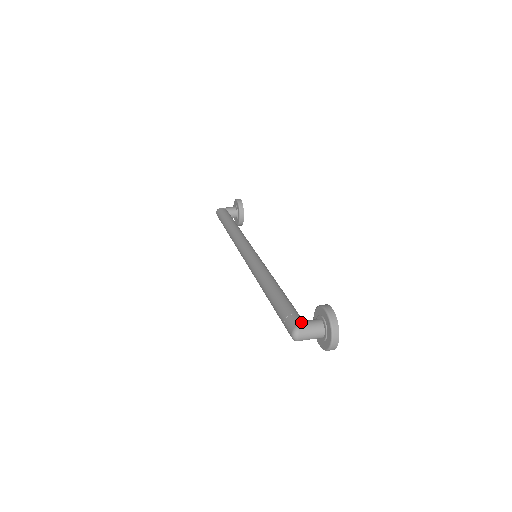
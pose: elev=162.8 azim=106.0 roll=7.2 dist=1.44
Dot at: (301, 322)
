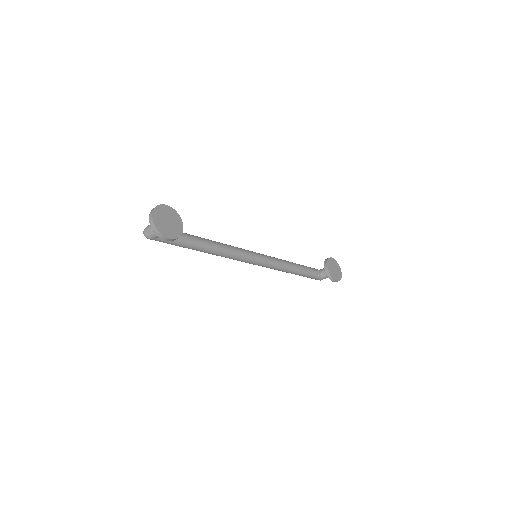
Dot at: occluded
